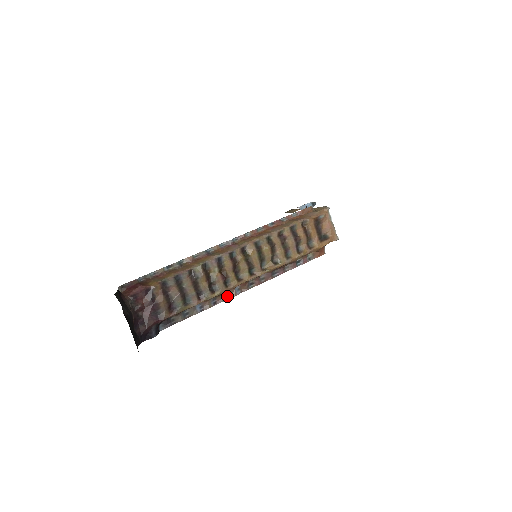
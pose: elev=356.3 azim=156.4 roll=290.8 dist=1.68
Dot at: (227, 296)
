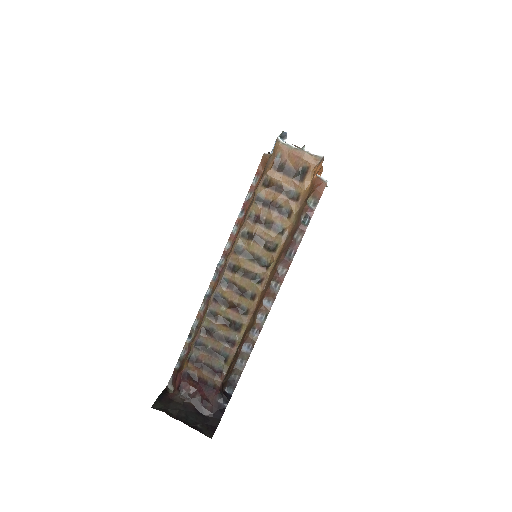
Dot at: (263, 317)
